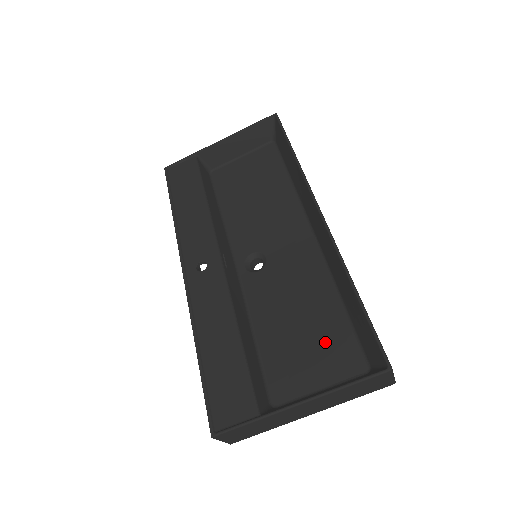
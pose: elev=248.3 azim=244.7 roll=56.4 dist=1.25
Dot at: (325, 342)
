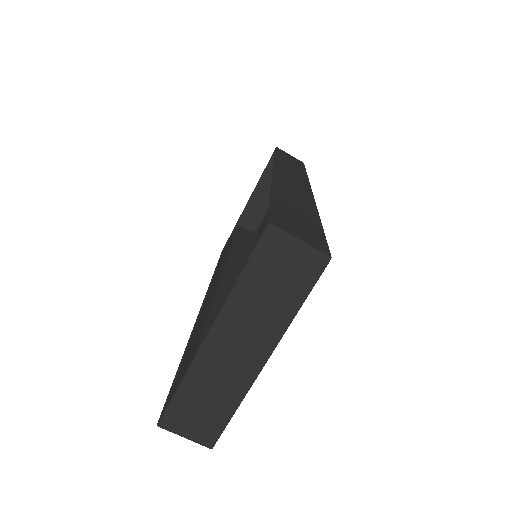
Dot at: occluded
